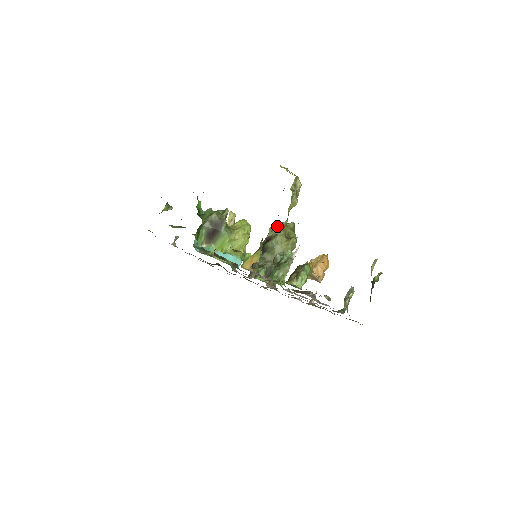
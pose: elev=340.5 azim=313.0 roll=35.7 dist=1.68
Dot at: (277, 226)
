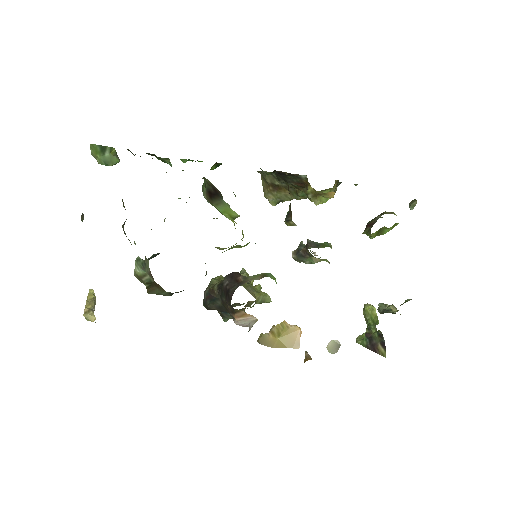
Dot at: occluded
